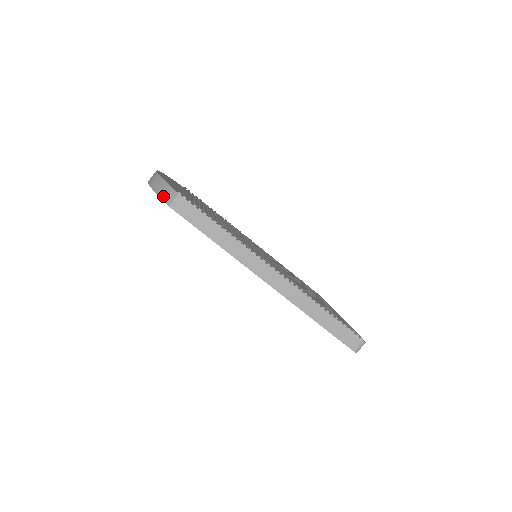
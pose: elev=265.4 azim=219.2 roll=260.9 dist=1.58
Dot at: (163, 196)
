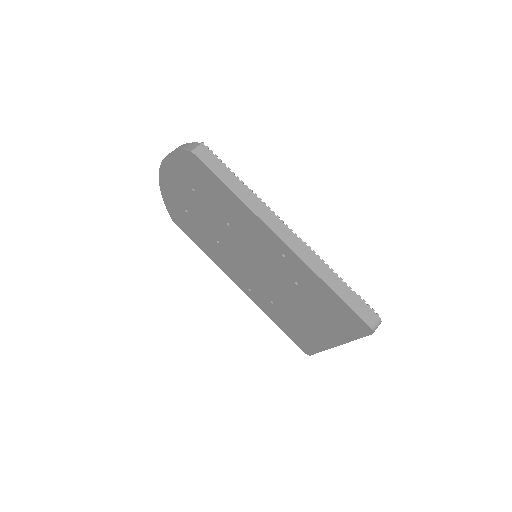
Dot at: (185, 148)
